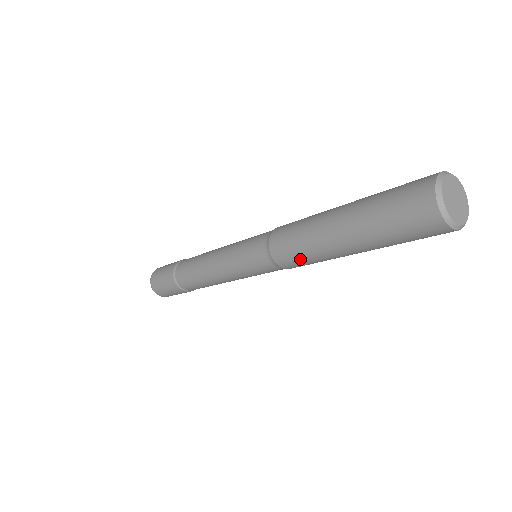
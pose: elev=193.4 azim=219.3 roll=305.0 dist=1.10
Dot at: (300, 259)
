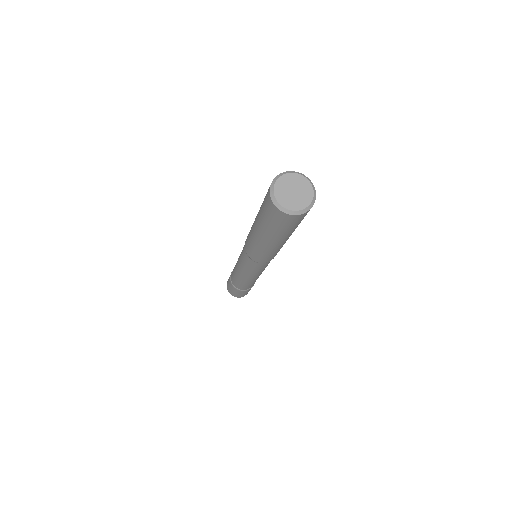
Dot at: (259, 255)
